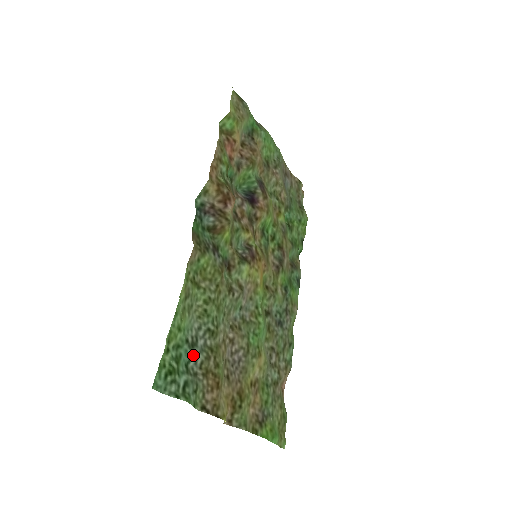
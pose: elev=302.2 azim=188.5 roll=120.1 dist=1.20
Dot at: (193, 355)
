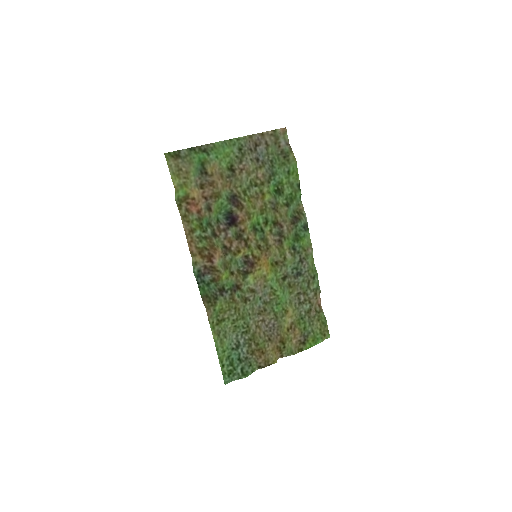
Dot at: (240, 352)
